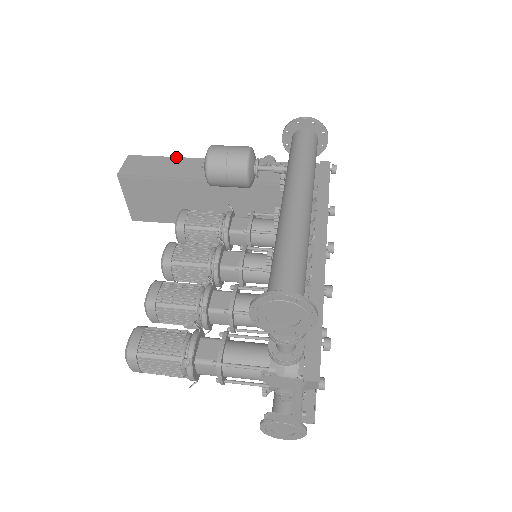
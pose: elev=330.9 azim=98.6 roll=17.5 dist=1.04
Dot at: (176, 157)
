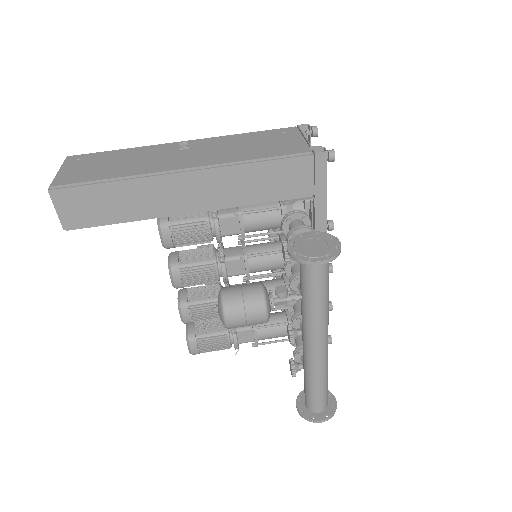
Dot at: (119, 182)
